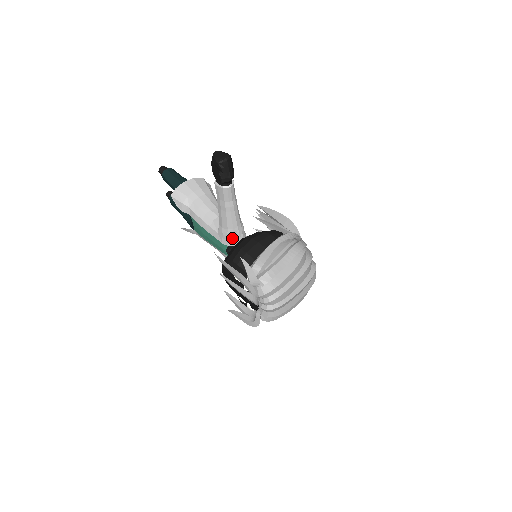
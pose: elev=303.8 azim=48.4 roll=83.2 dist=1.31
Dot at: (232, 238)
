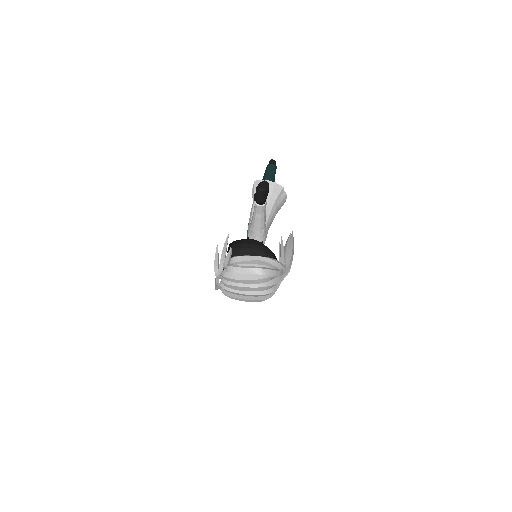
Dot at: (251, 234)
